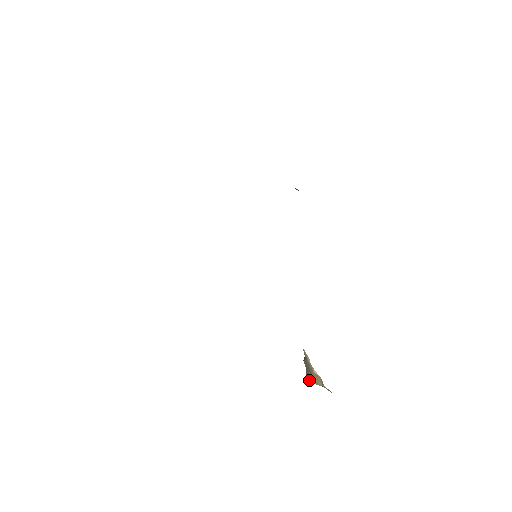
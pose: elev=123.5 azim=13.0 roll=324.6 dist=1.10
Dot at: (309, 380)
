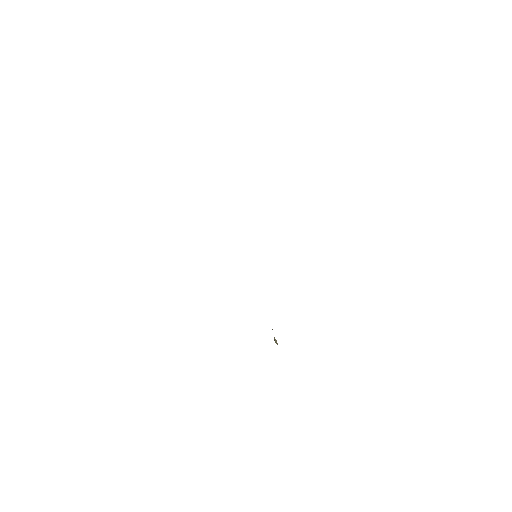
Dot at: (274, 340)
